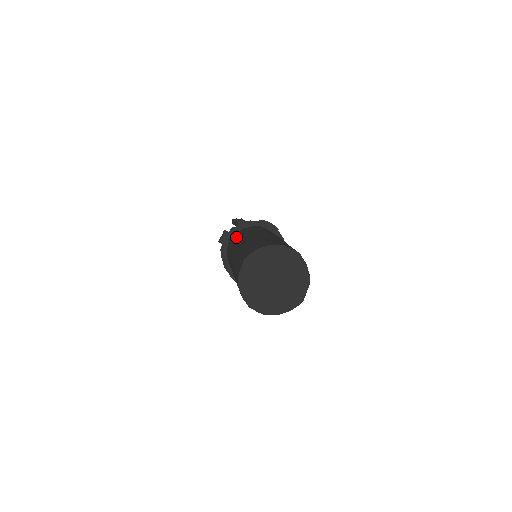
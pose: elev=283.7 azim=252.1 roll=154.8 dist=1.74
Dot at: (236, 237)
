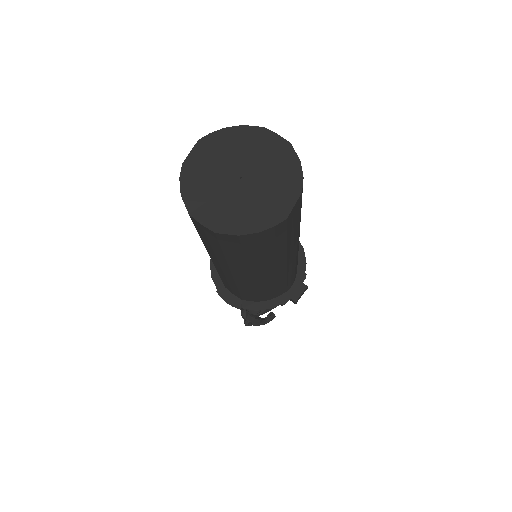
Dot at: occluded
